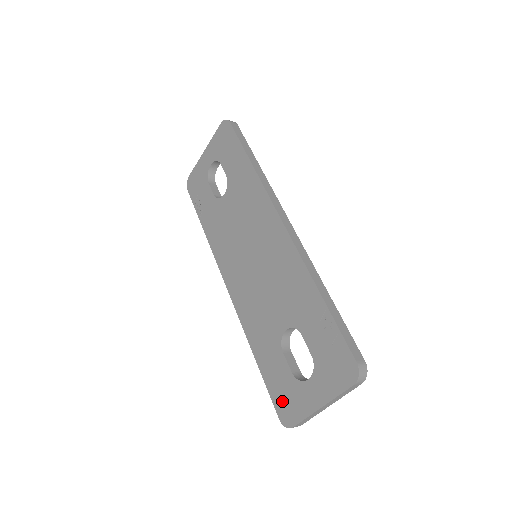
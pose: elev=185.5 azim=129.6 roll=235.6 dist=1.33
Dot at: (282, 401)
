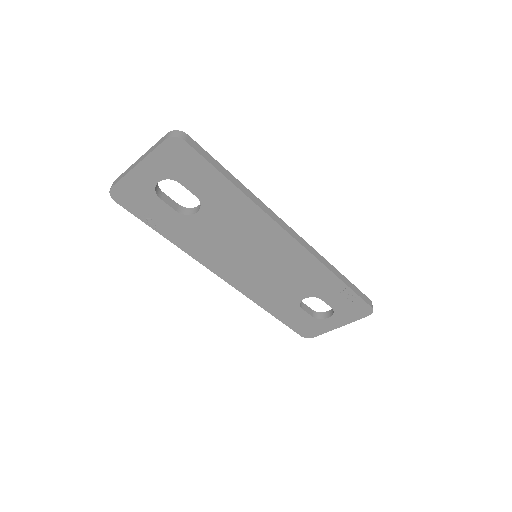
Dot at: (304, 329)
